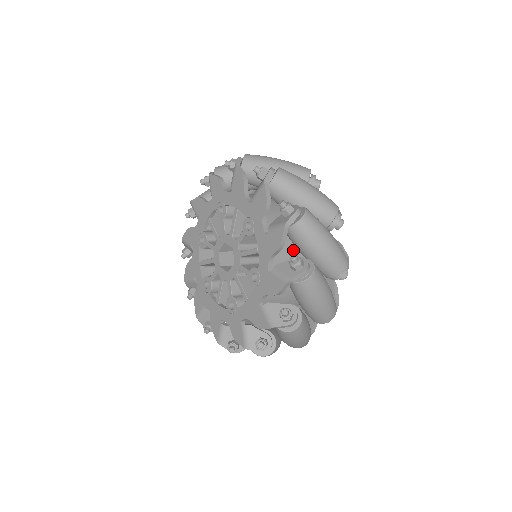
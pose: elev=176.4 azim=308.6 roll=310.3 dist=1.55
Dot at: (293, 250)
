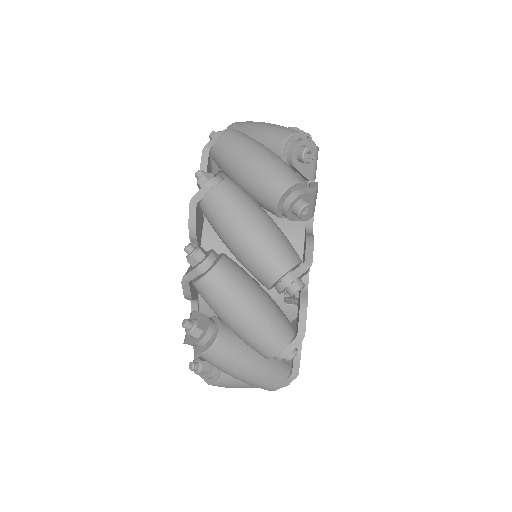
Dot at: occluded
